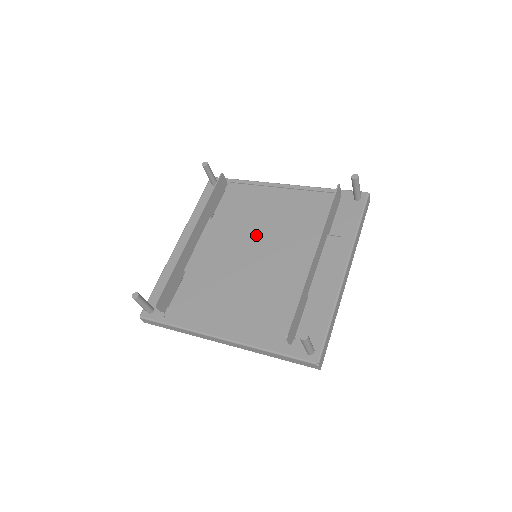
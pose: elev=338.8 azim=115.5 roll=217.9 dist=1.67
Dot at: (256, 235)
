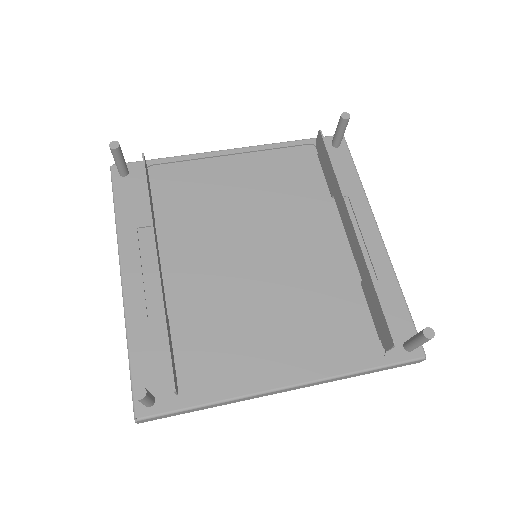
Dot at: (239, 228)
